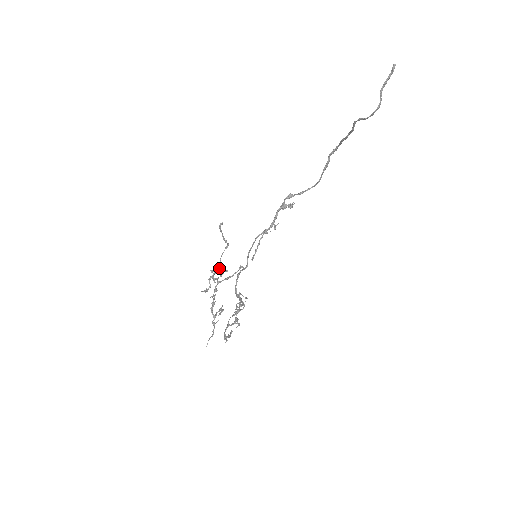
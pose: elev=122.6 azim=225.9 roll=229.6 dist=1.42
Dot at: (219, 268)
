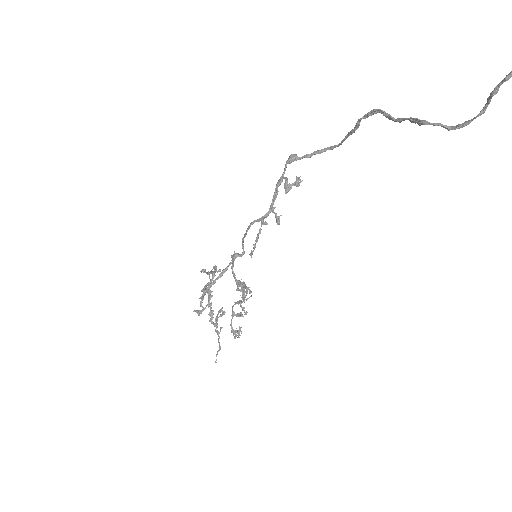
Dot at: (210, 291)
